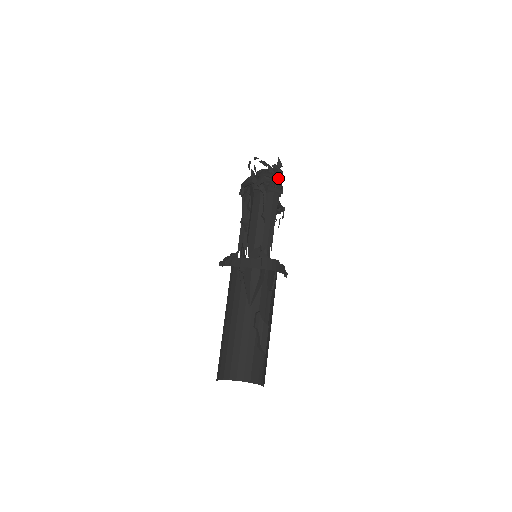
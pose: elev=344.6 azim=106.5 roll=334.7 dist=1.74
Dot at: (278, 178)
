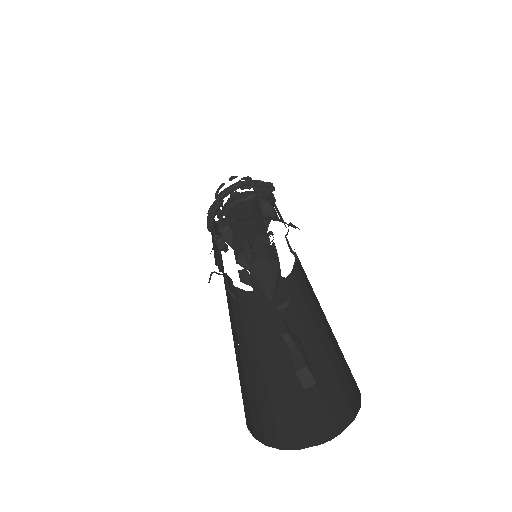
Dot at: occluded
